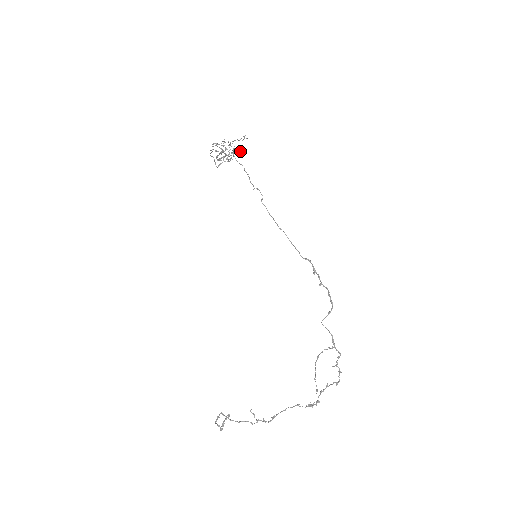
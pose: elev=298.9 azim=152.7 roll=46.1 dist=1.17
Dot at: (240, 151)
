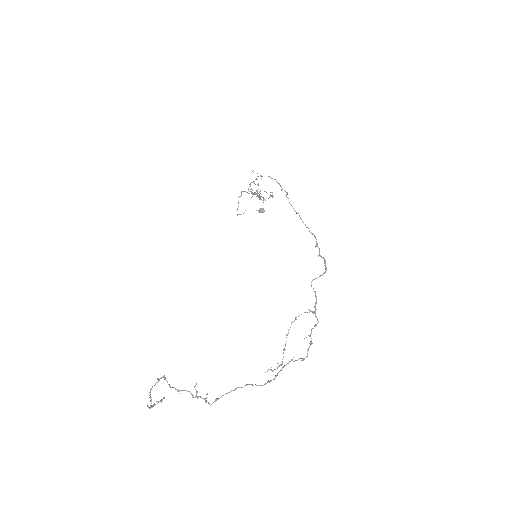
Dot at: (261, 209)
